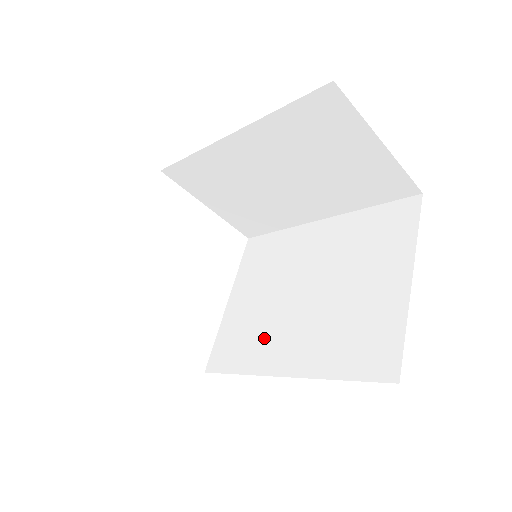
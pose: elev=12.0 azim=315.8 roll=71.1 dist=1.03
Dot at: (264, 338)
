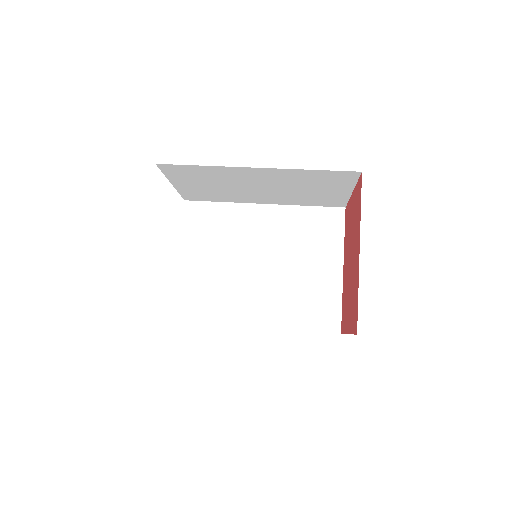
Dot at: (231, 298)
